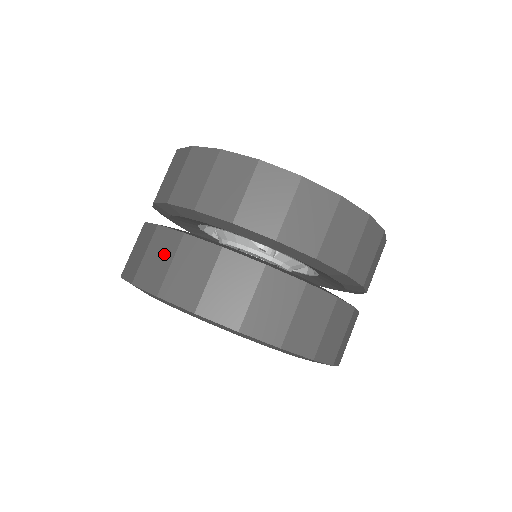
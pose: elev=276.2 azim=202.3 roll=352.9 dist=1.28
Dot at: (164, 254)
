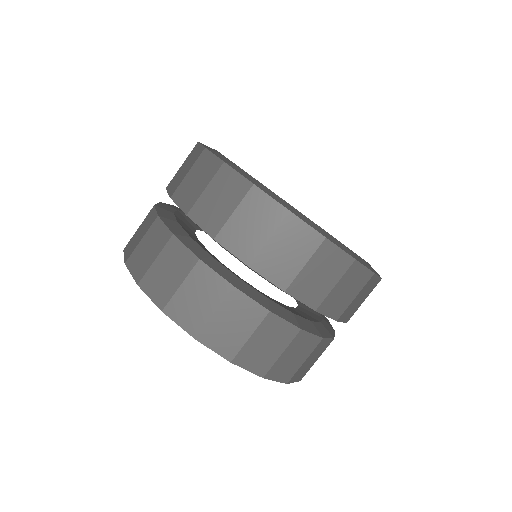
Dot at: (206, 298)
